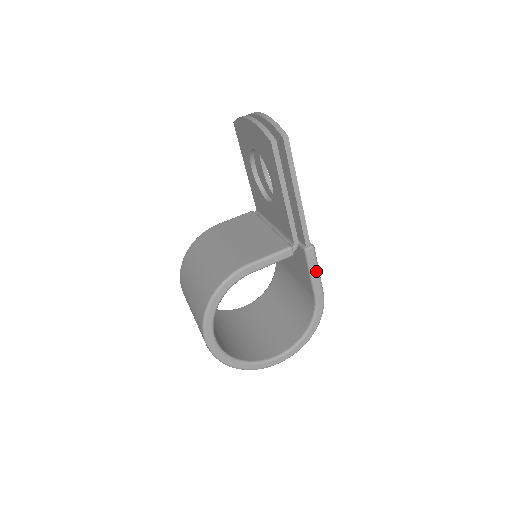
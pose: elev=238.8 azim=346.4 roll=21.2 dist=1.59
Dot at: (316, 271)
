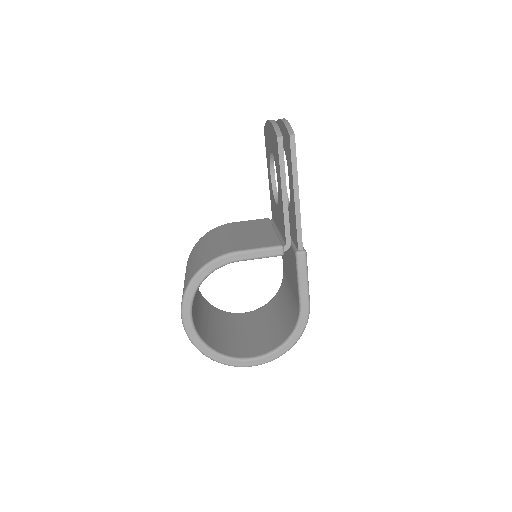
Dot at: (305, 278)
